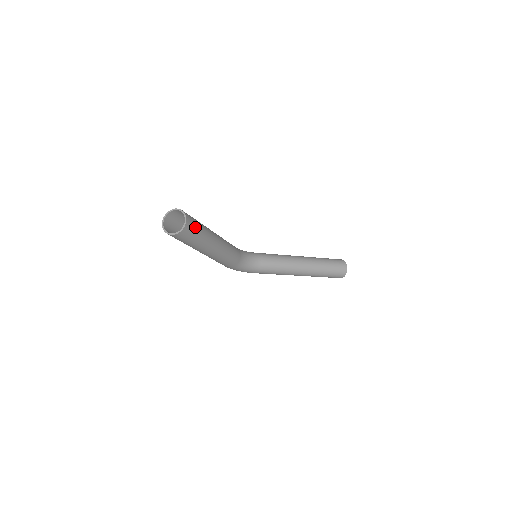
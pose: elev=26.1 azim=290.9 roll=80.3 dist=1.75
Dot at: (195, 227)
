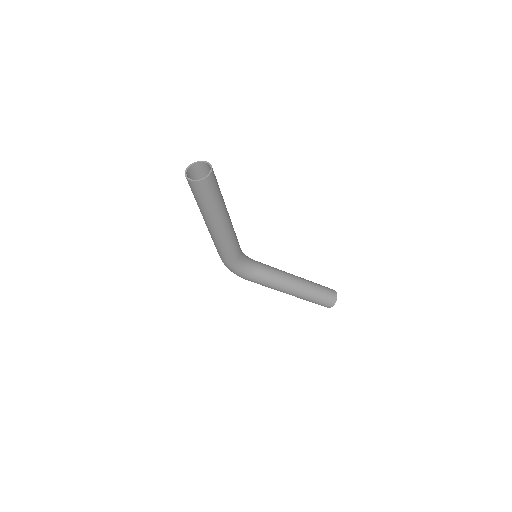
Dot at: (216, 184)
